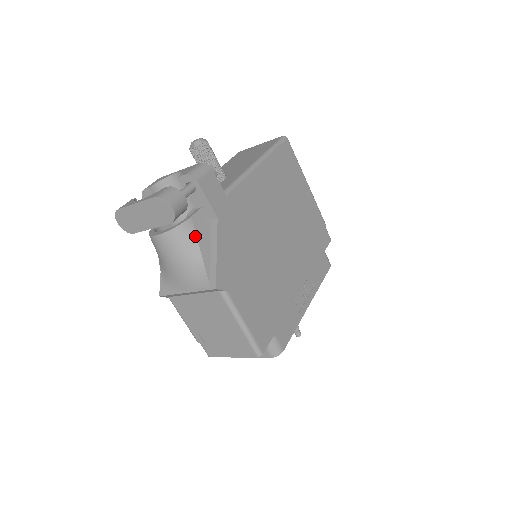
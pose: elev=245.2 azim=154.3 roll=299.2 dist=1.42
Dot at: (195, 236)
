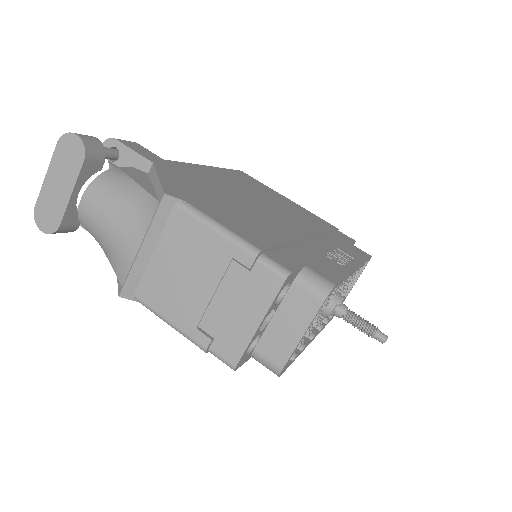
Dot at: (126, 176)
